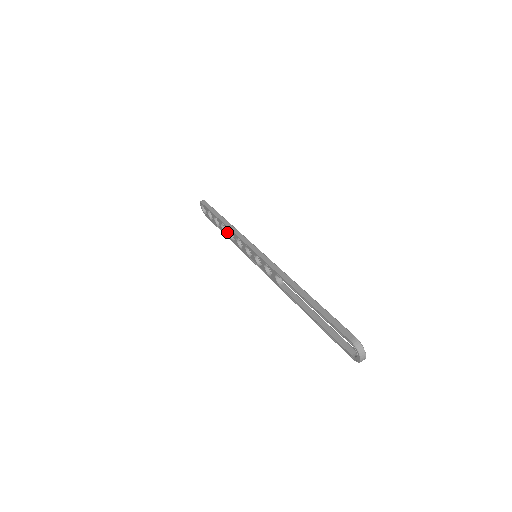
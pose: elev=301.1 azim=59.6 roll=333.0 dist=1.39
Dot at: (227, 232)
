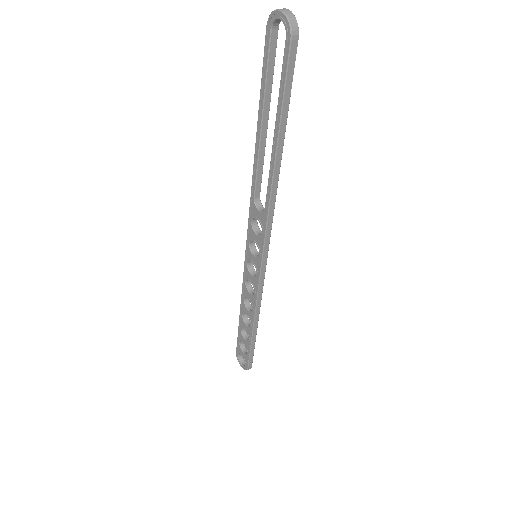
Dot at: (247, 314)
